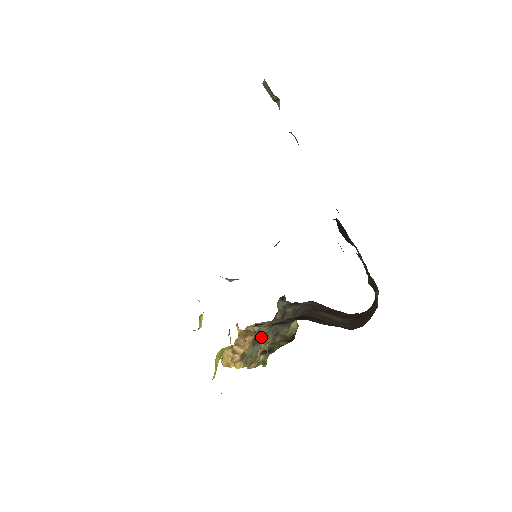
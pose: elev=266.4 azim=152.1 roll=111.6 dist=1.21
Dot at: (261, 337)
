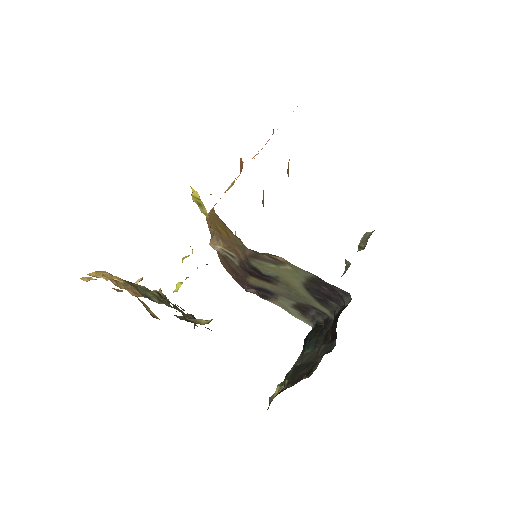
Dot at: occluded
